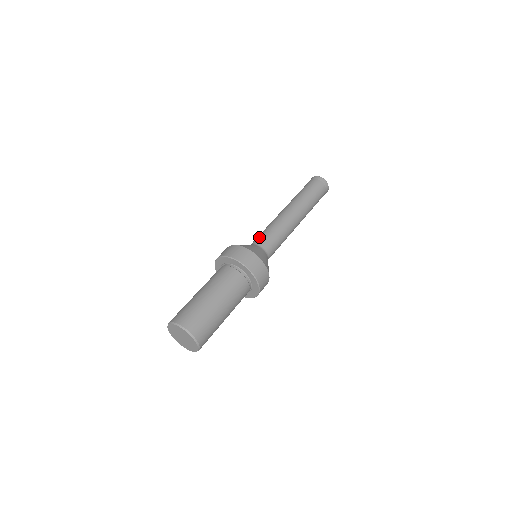
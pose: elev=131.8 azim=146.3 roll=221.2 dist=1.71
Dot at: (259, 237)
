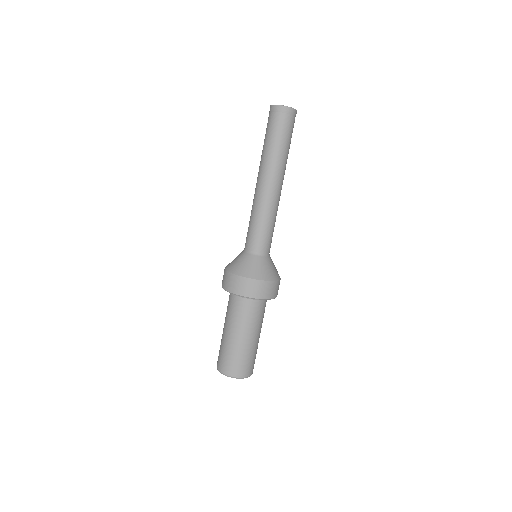
Dot at: (246, 238)
